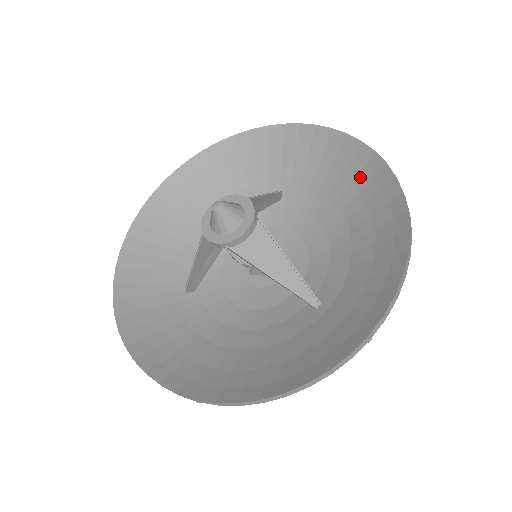
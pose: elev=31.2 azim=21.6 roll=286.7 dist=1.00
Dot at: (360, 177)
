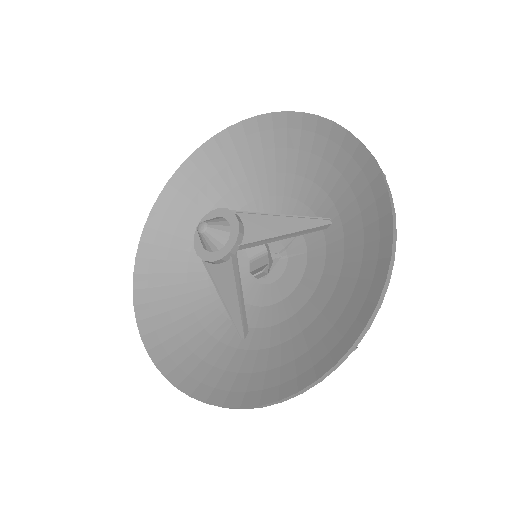
Dot at: (355, 302)
